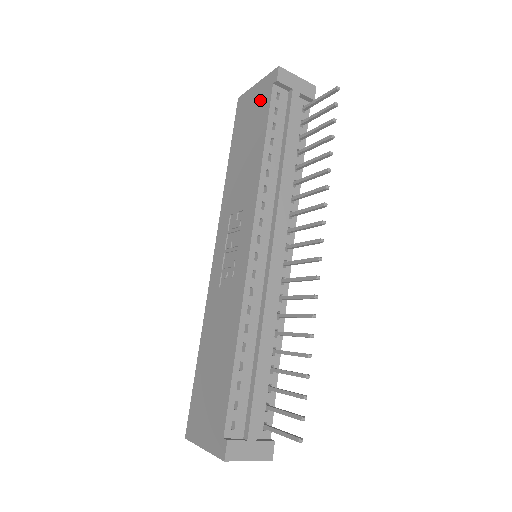
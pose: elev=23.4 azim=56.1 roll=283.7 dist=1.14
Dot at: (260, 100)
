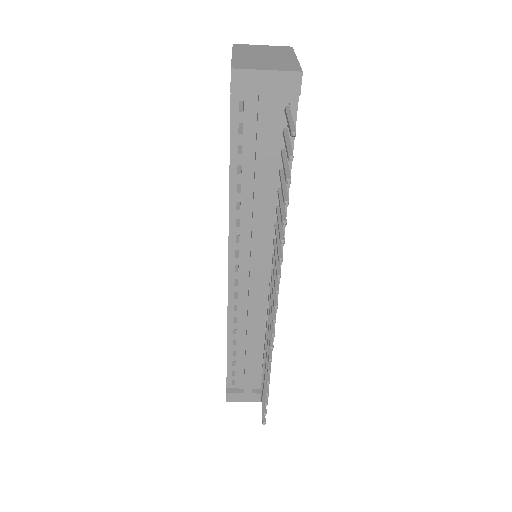
Dot at: occluded
